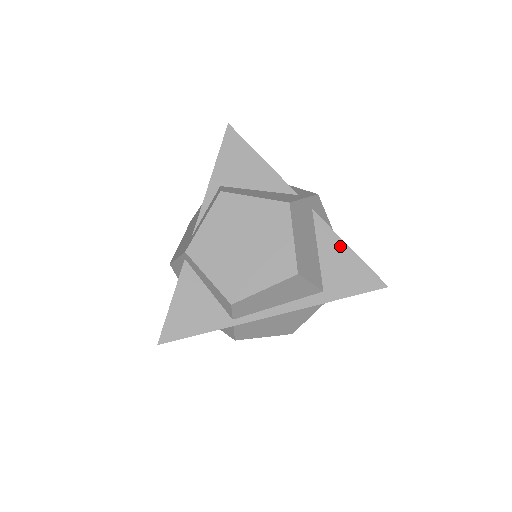
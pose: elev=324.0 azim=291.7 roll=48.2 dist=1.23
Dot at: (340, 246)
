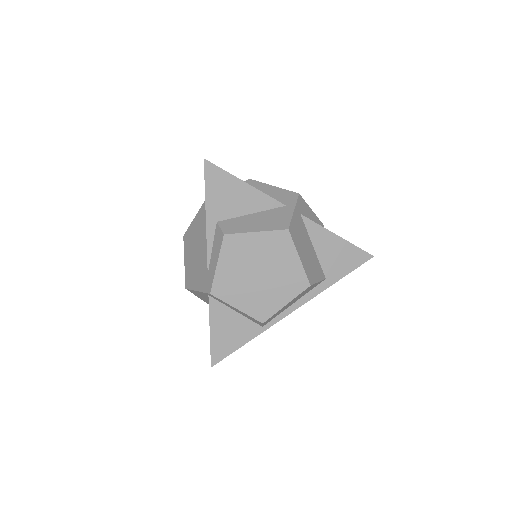
Dot at: (330, 237)
